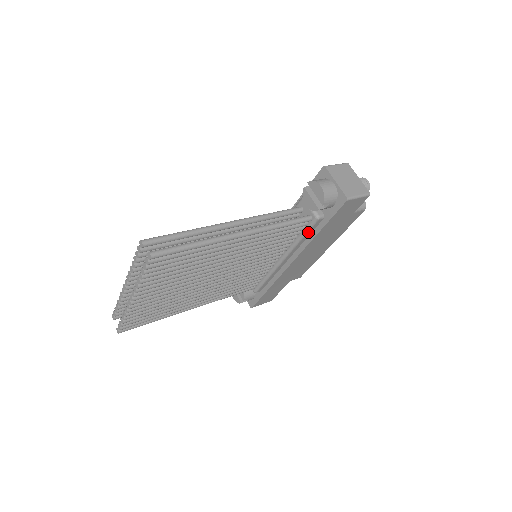
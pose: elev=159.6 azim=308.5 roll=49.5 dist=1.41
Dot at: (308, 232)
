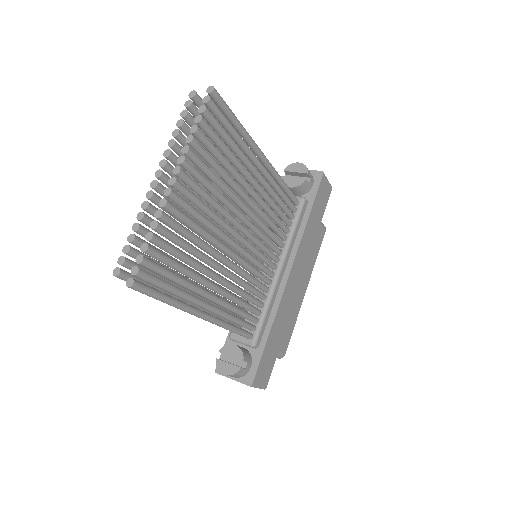
Dot at: (299, 220)
